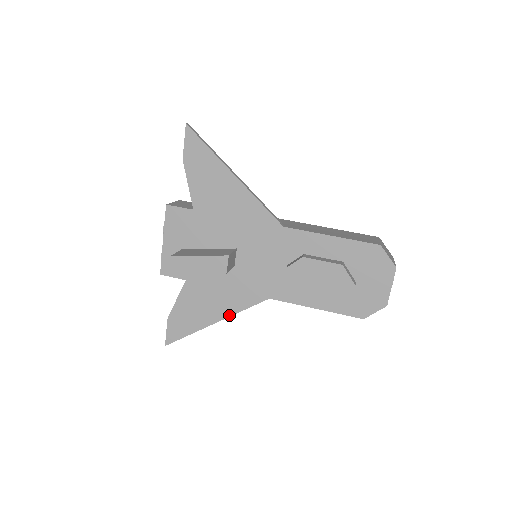
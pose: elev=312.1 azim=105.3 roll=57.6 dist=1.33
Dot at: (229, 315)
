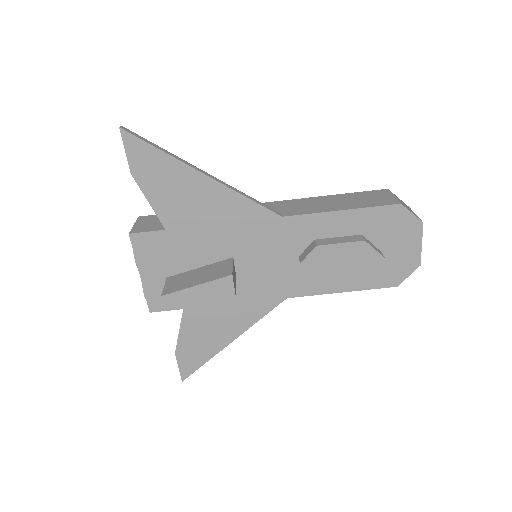
Dot at: (245, 329)
